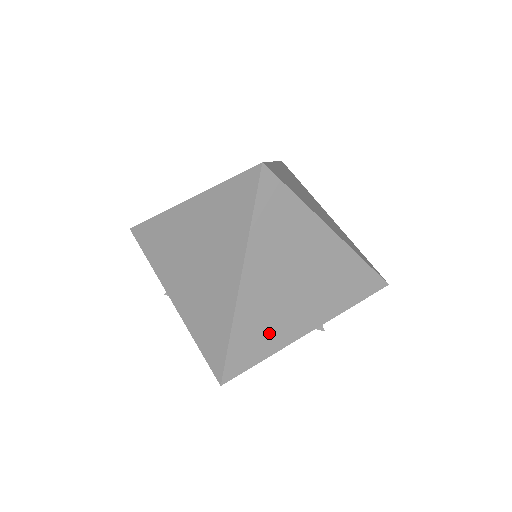
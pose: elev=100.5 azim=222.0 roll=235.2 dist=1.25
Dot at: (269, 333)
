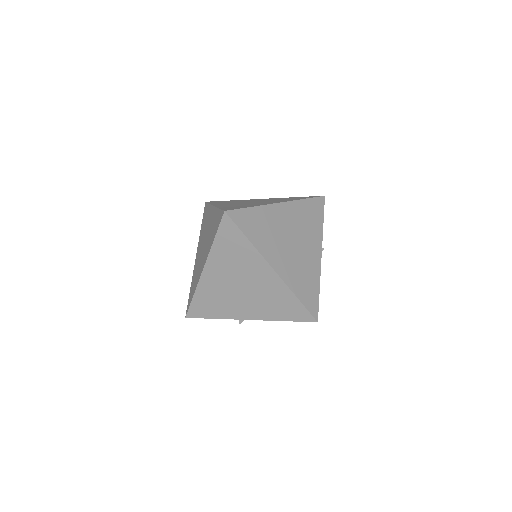
Dot at: (308, 277)
